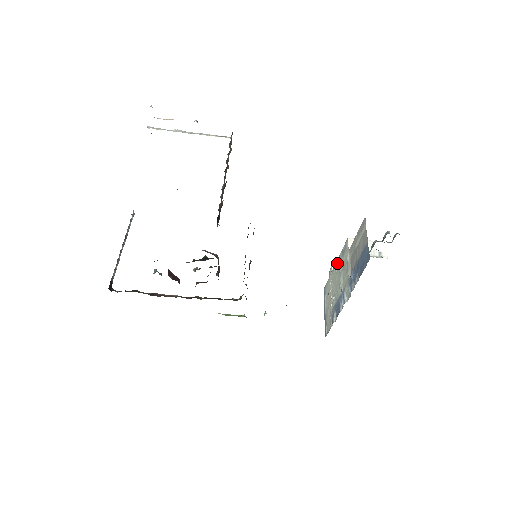
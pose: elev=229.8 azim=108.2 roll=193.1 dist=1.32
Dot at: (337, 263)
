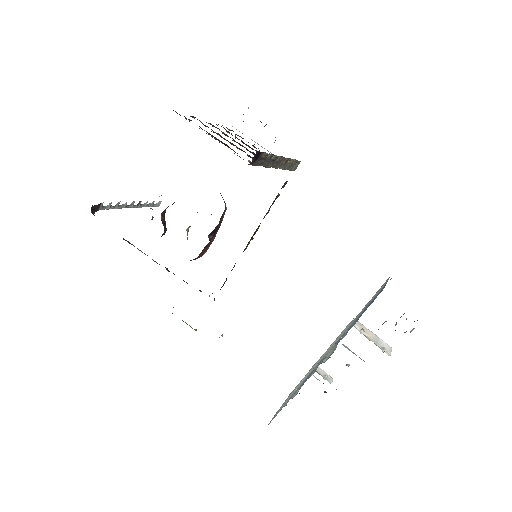
Dot at: occluded
